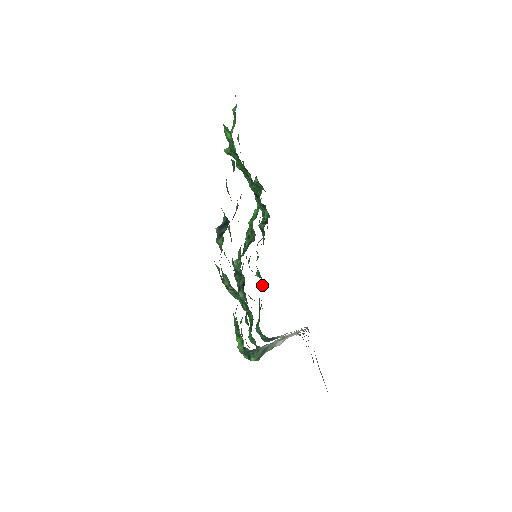
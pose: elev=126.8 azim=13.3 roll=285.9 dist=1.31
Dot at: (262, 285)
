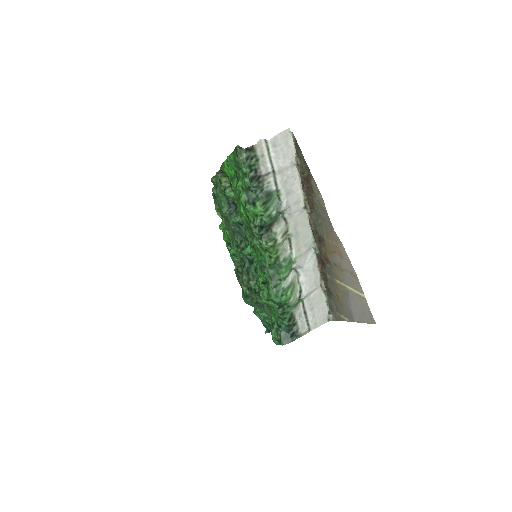
Dot at: occluded
